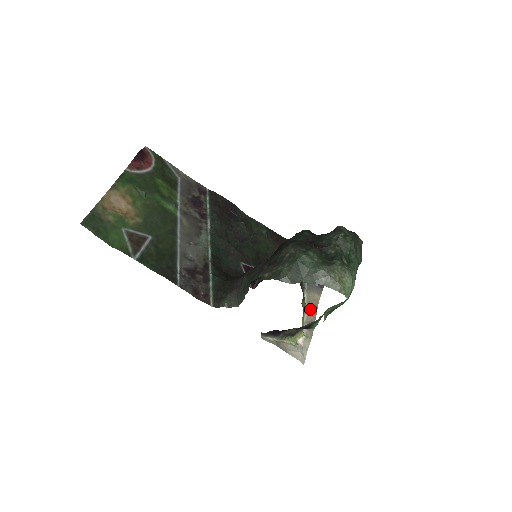
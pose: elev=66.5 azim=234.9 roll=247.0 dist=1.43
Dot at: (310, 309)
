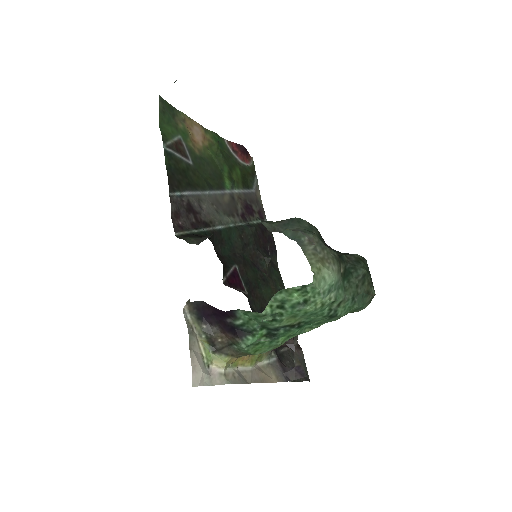
Dot at: (255, 372)
